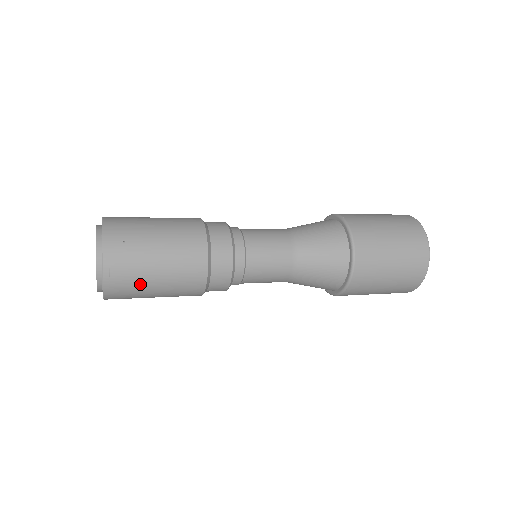
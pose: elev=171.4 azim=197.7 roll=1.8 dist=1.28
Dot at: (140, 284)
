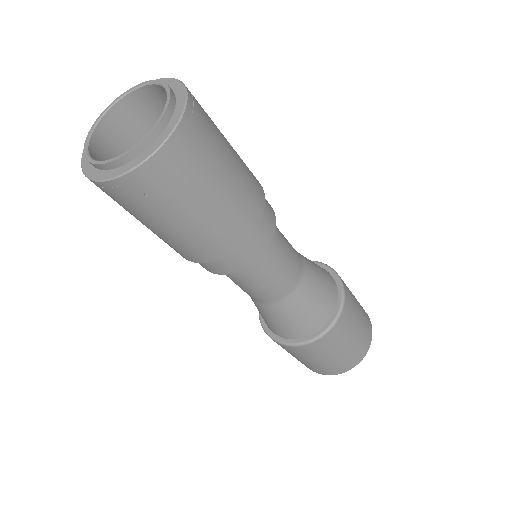
Dot at: (211, 163)
